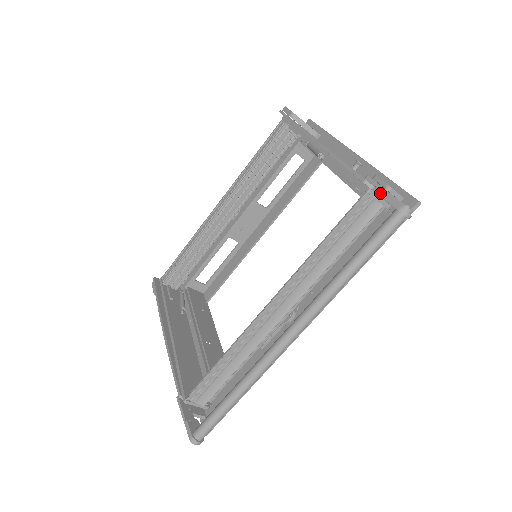
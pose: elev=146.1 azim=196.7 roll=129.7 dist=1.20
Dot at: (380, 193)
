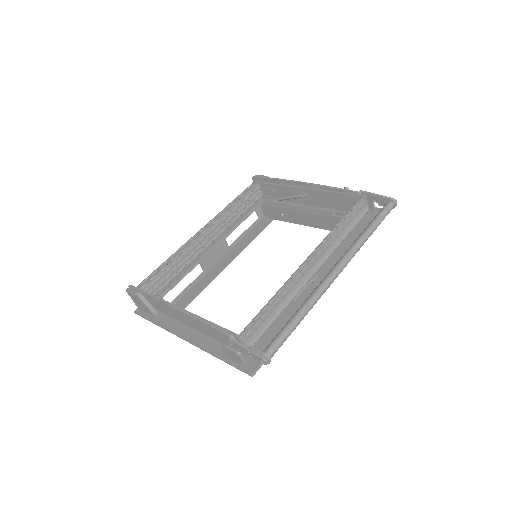
Dot at: occluded
